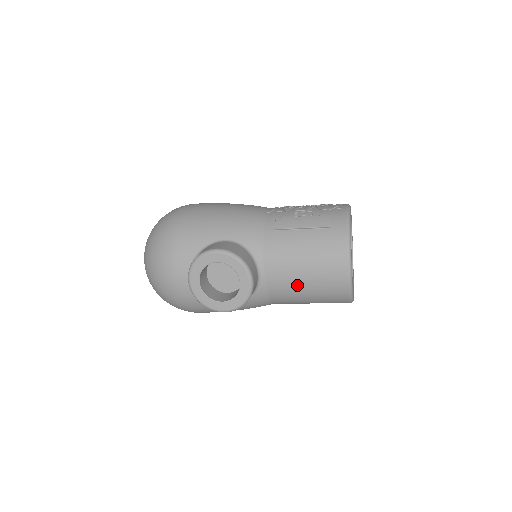
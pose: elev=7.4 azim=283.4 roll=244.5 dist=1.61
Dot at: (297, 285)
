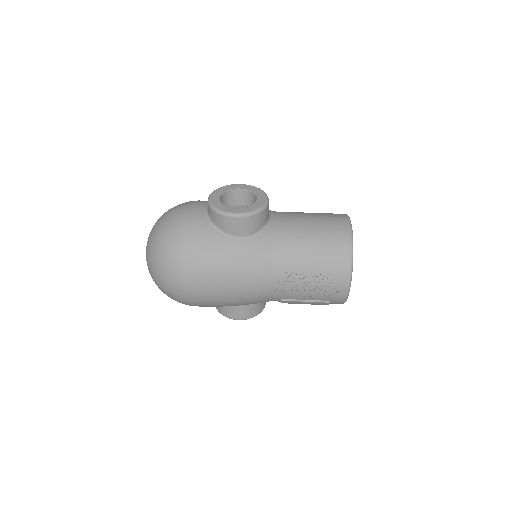
Dot at: occluded
